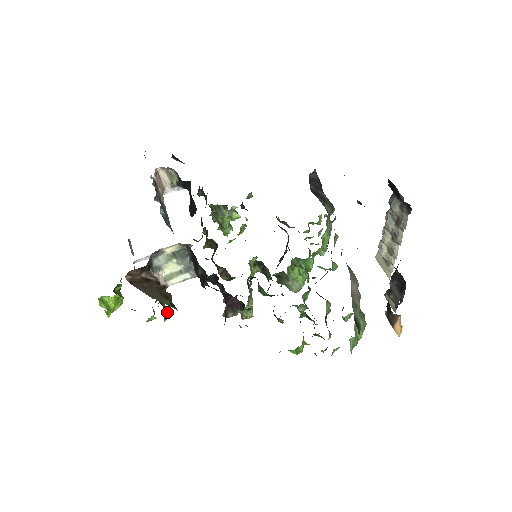
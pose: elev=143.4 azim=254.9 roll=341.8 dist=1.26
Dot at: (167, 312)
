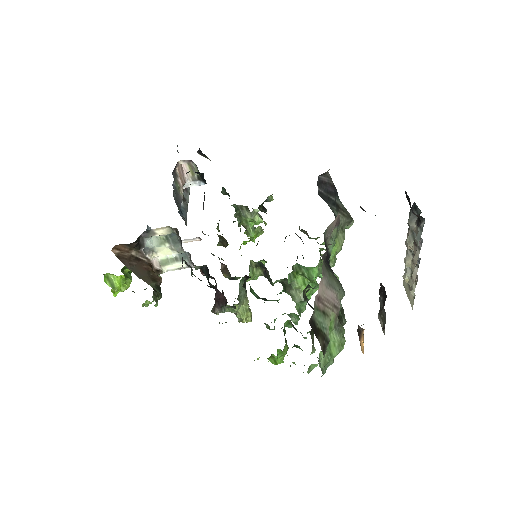
Dot at: (157, 296)
